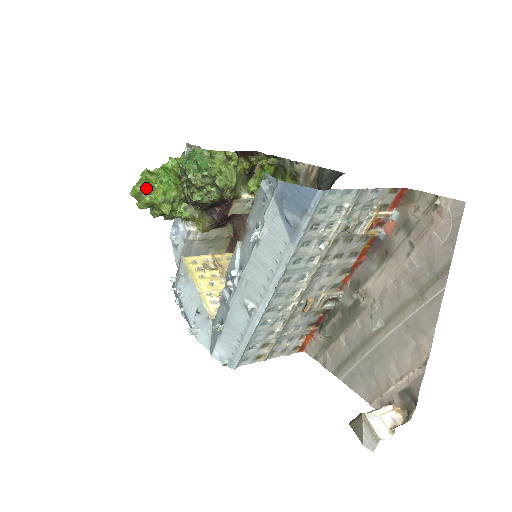
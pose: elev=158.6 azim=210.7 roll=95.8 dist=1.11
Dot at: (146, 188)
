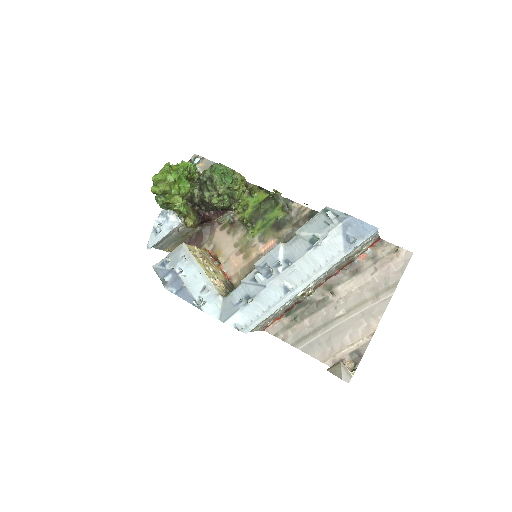
Dot at: (172, 179)
